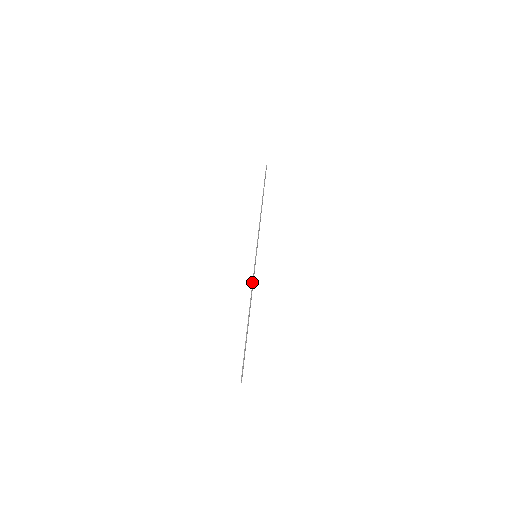
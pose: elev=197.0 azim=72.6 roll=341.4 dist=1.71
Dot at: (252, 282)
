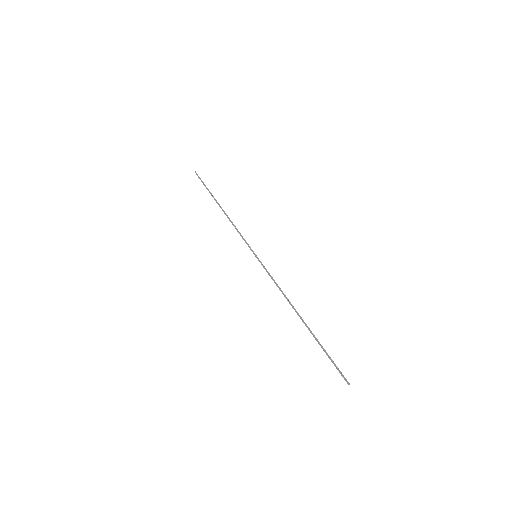
Dot at: (274, 281)
